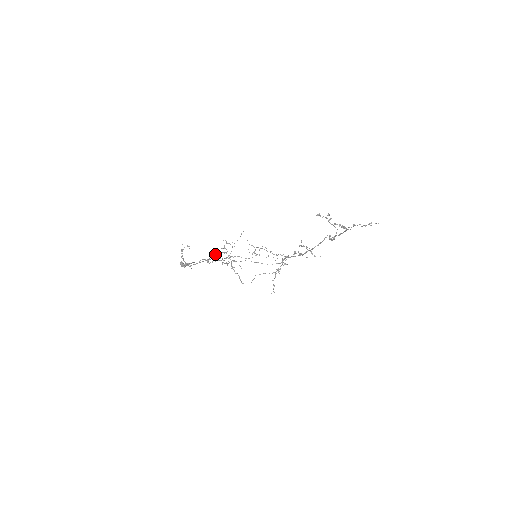
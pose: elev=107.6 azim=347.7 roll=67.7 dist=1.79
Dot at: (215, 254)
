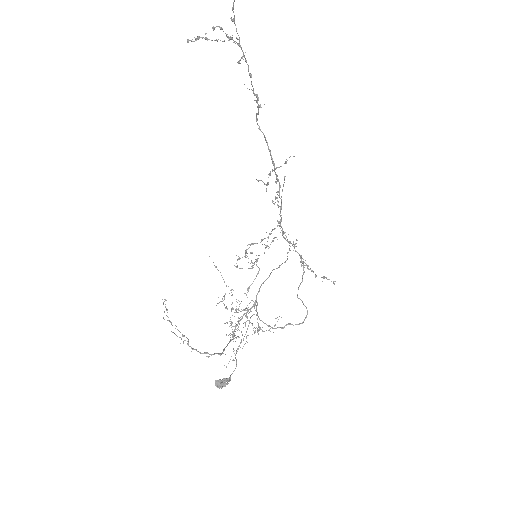
Dot at: (232, 329)
